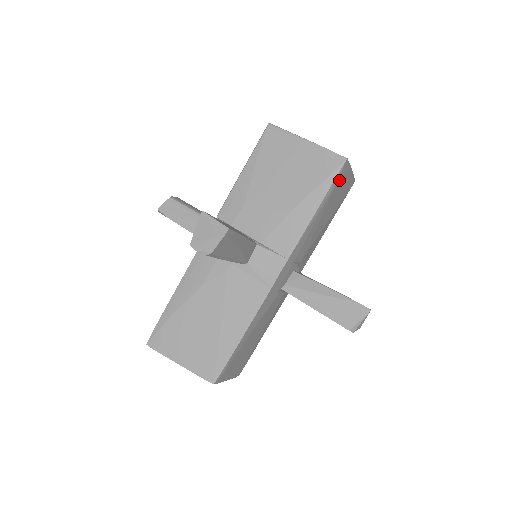
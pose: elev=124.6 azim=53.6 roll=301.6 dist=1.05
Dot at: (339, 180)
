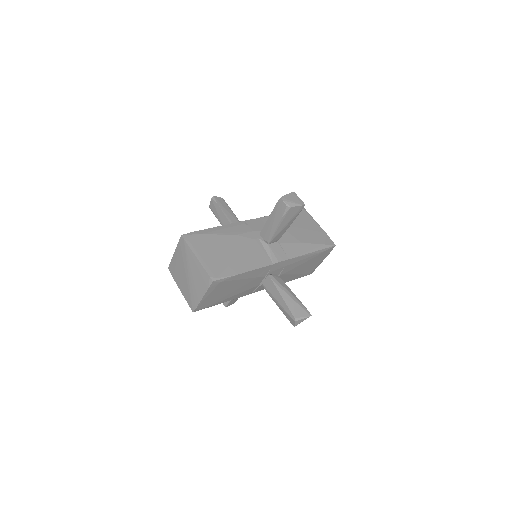
Dot at: (325, 252)
